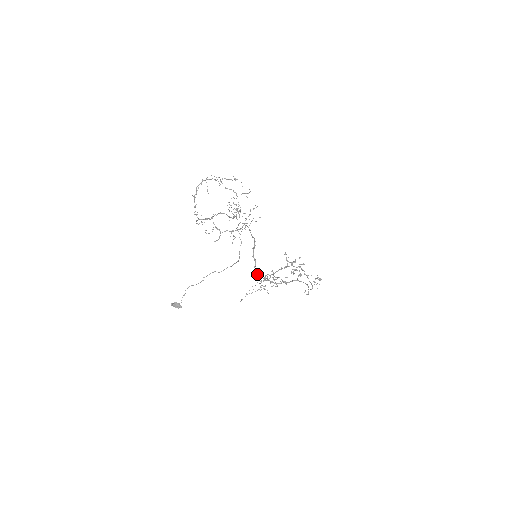
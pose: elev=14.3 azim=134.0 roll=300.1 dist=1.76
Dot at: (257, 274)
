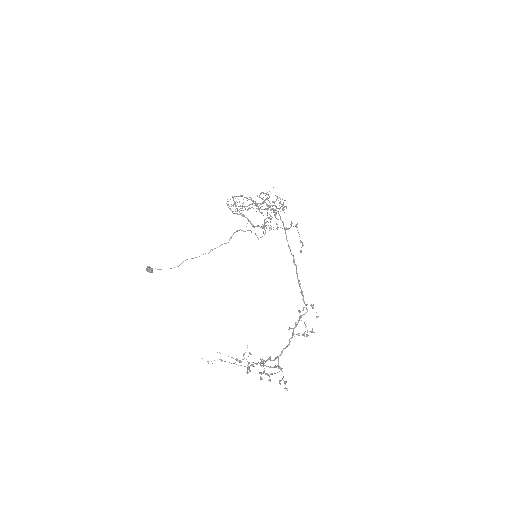
Dot at: (232, 197)
